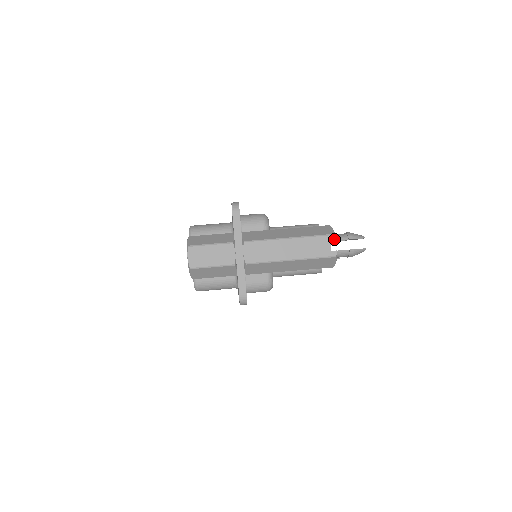
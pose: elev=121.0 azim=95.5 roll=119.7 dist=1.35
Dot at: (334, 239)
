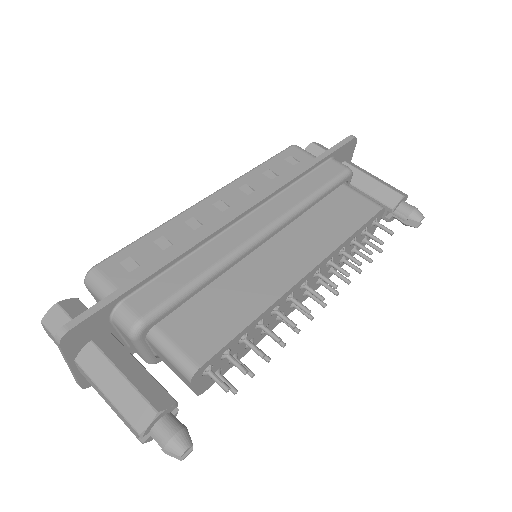
Dot at: (139, 436)
